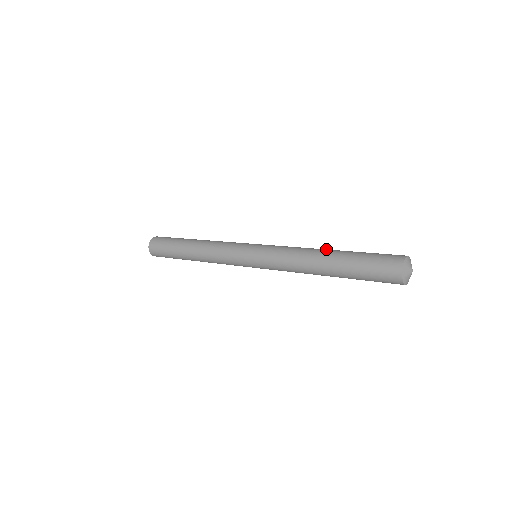
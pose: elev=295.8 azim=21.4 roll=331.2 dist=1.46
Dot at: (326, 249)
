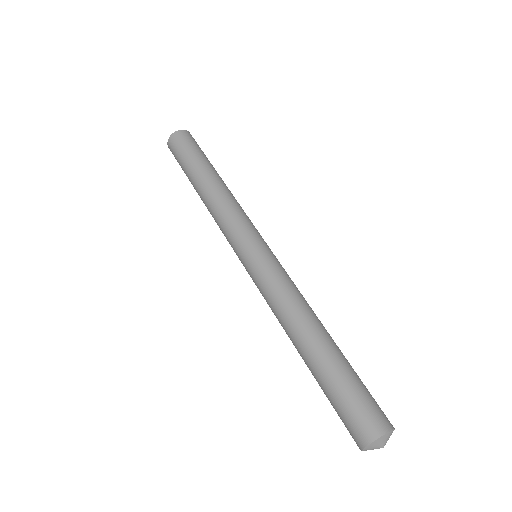
Dot at: (319, 328)
